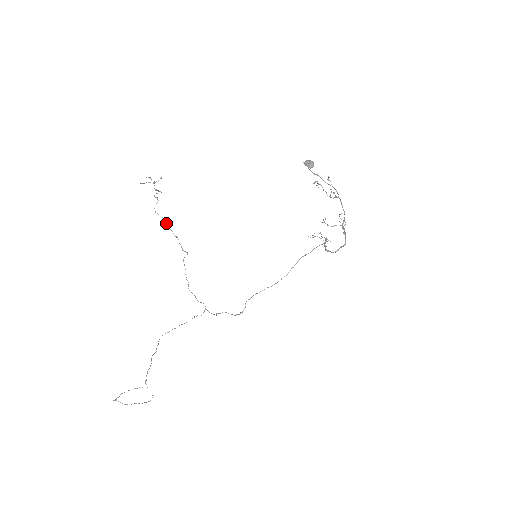
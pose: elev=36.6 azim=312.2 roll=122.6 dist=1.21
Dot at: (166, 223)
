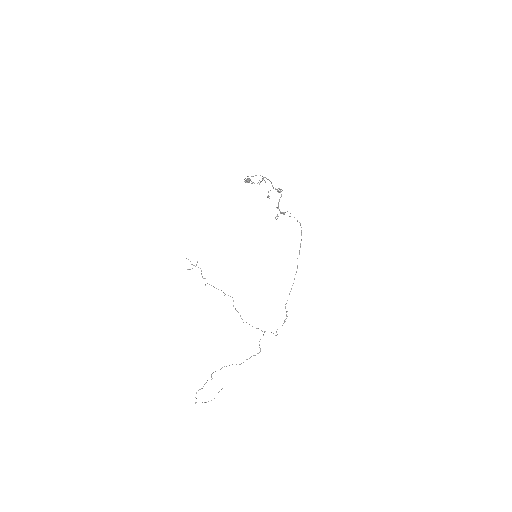
Dot at: occluded
